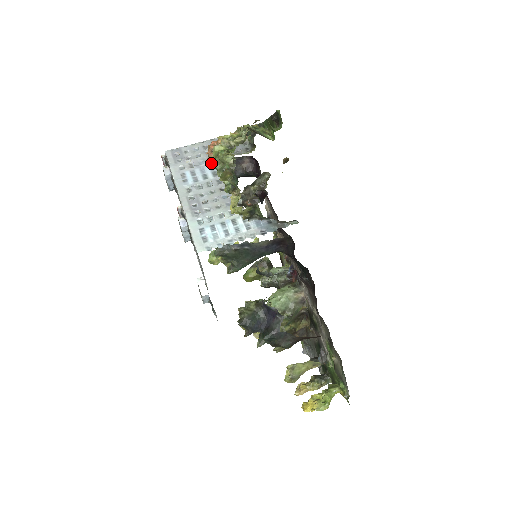
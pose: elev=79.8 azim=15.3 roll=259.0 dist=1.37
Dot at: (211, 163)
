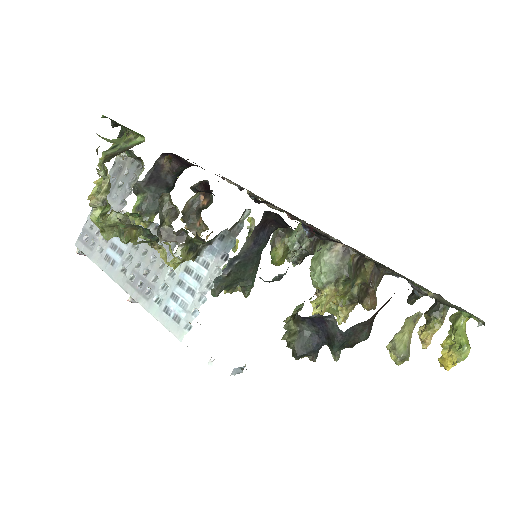
Dot at: (104, 238)
